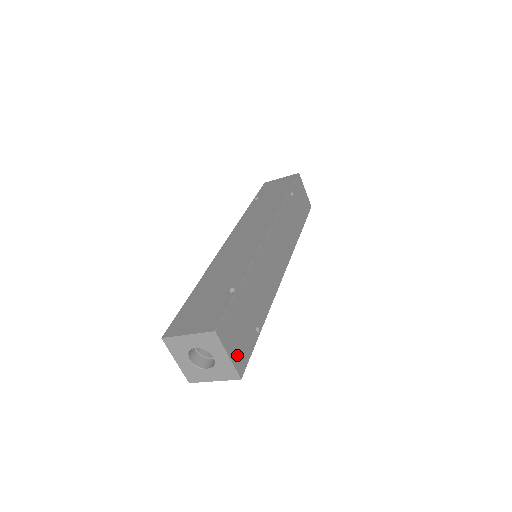
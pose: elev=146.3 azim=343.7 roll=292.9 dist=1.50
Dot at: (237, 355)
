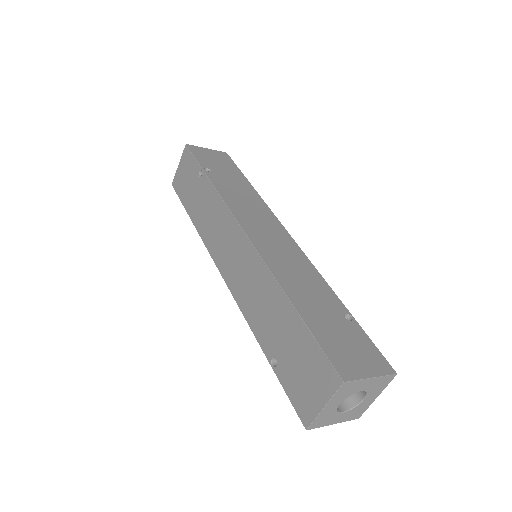
Dot at: occluded
